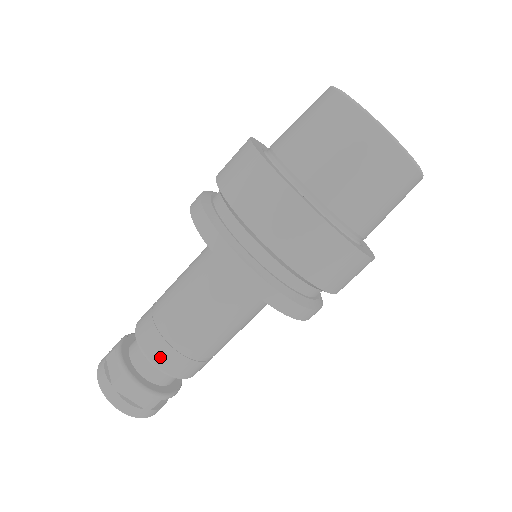
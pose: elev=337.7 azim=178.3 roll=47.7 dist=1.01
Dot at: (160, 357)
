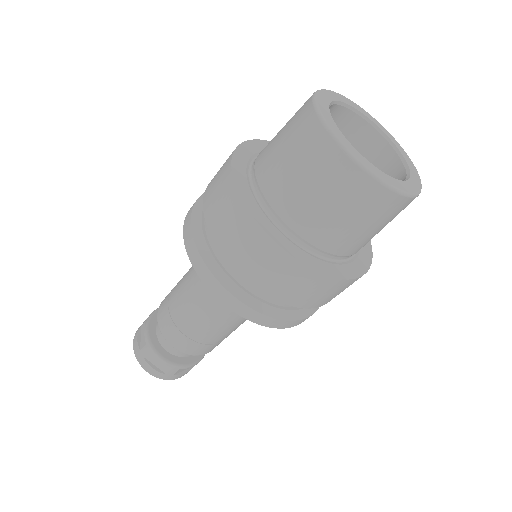
Dot at: (204, 352)
